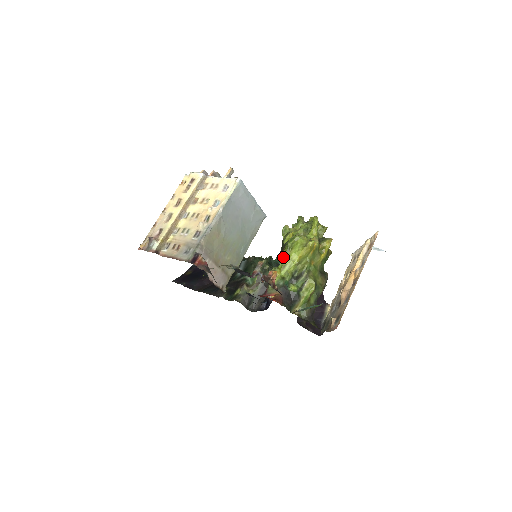
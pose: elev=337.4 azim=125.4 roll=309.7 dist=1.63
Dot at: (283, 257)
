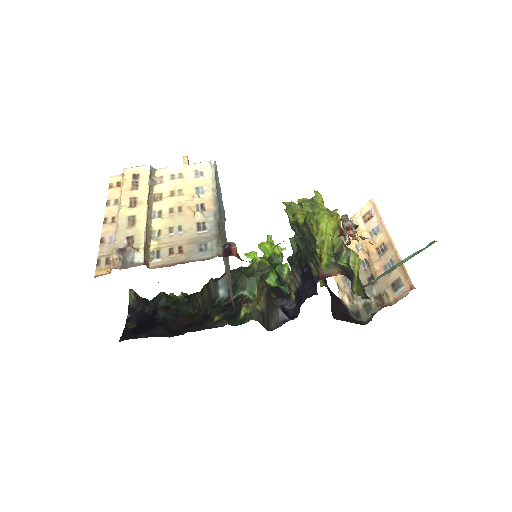
Dot at: (316, 233)
